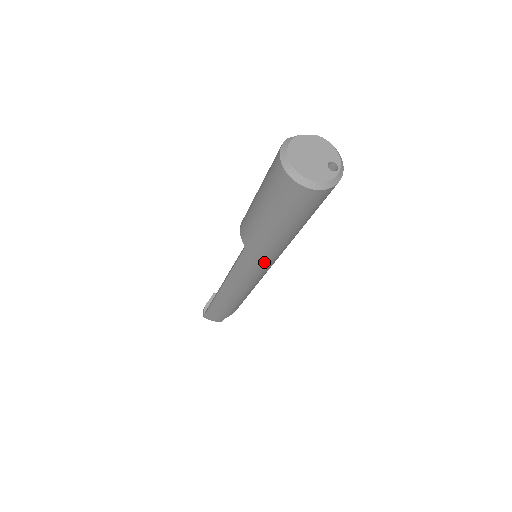
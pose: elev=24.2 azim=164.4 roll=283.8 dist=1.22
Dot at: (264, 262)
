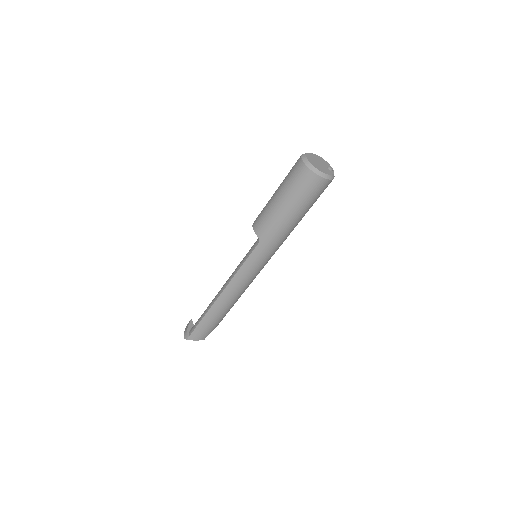
Dot at: (271, 253)
